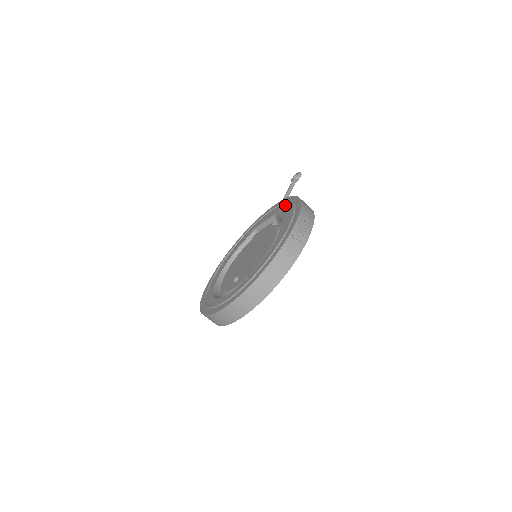
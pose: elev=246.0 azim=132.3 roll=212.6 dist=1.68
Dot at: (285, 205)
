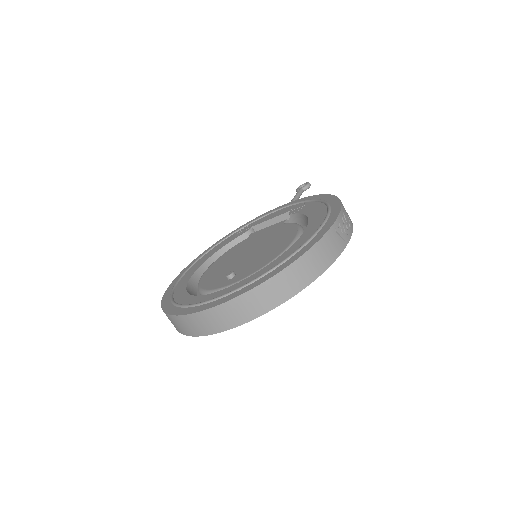
Dot at: (305, 203)
